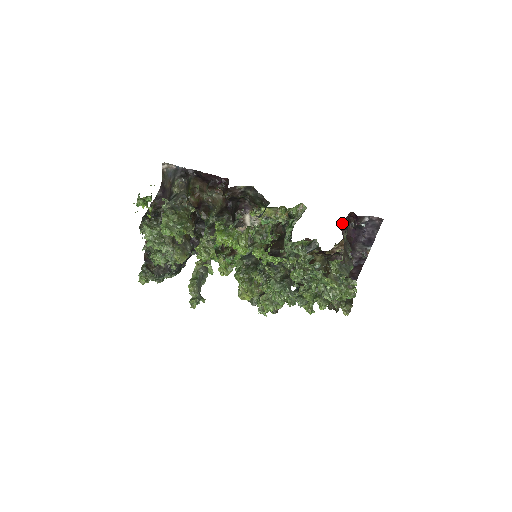
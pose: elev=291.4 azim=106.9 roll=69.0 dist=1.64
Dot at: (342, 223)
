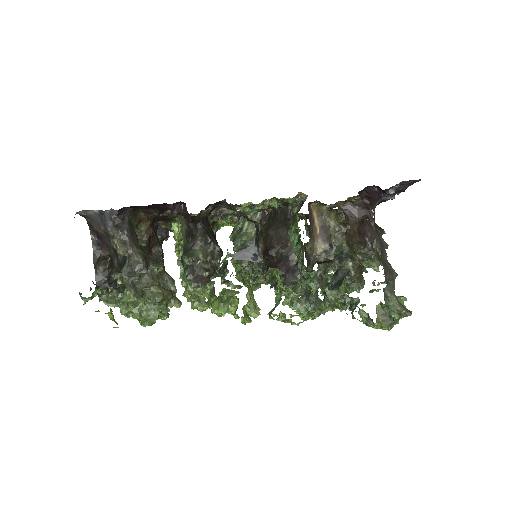
Dot at: (360, 191)
